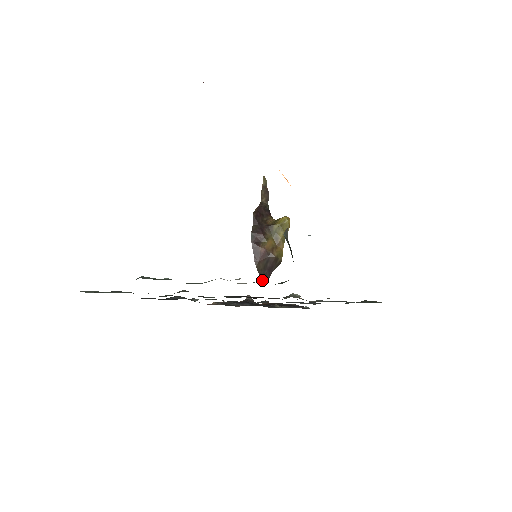
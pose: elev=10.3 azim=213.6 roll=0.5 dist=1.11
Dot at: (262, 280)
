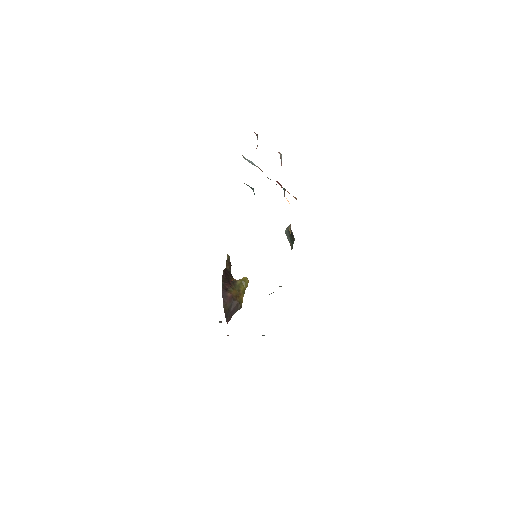
Dot at: (226, 319)
